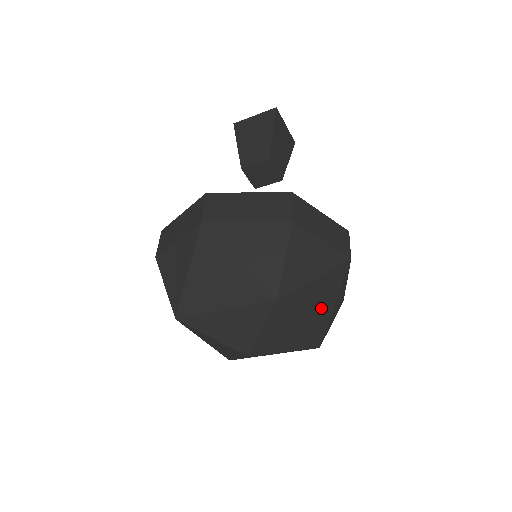
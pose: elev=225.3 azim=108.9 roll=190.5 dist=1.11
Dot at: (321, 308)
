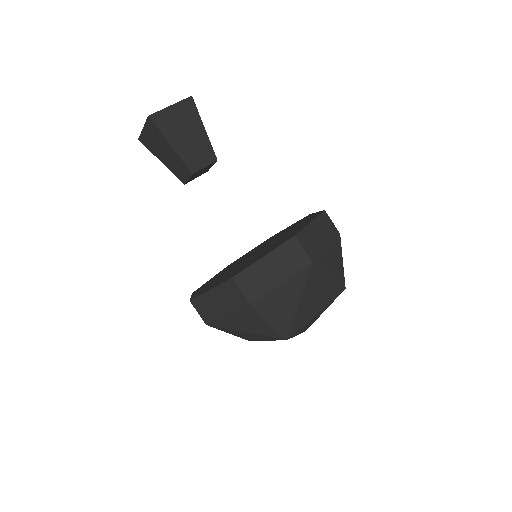
Dot at: (322, 292)
